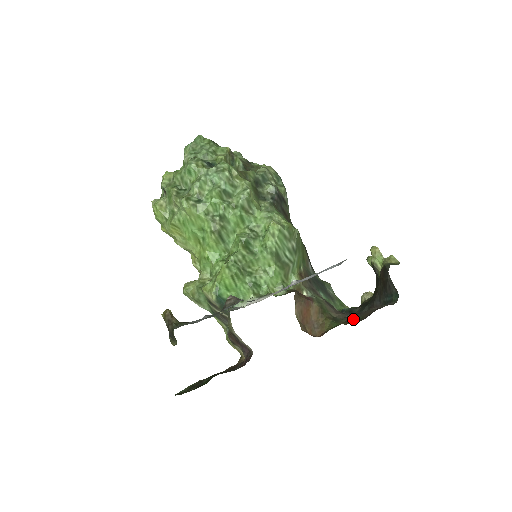
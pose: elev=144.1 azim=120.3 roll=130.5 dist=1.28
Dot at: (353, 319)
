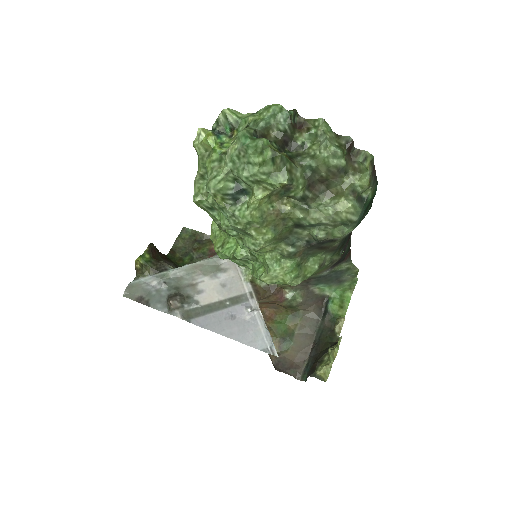
Dot at: (282, 343)
